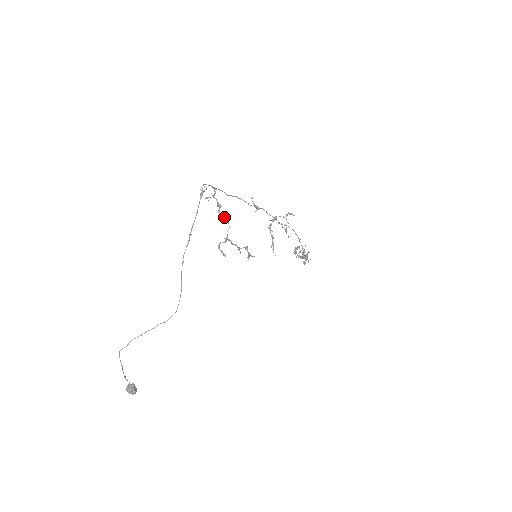
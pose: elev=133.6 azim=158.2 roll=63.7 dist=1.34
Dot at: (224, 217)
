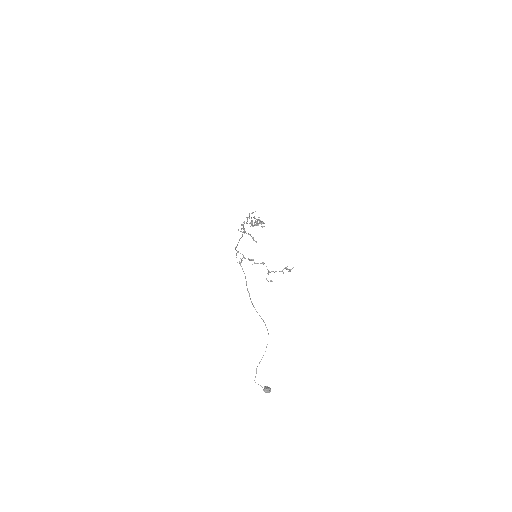
Dot at: (260, 263)
